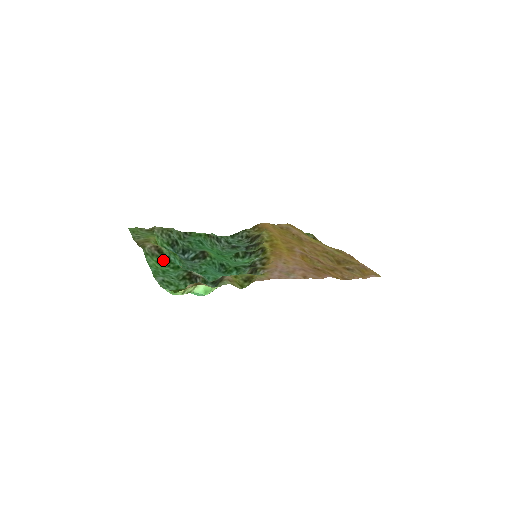
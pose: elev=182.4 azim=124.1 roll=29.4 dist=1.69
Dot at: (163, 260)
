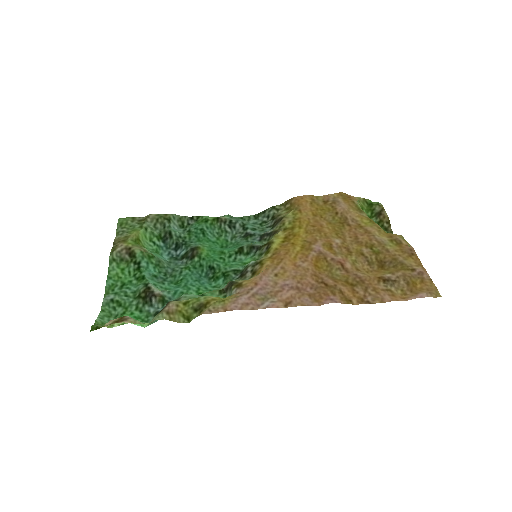
Dot at: (132, 267)
